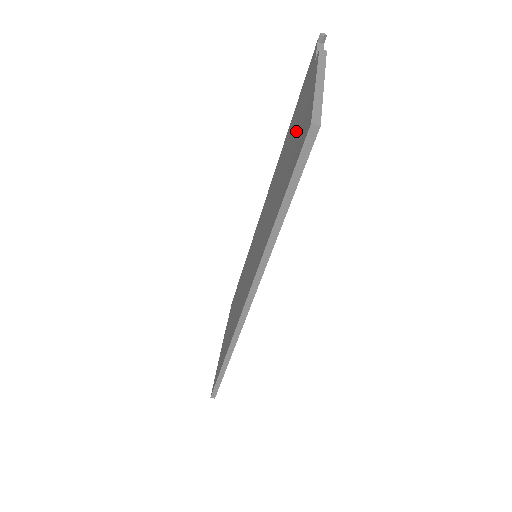
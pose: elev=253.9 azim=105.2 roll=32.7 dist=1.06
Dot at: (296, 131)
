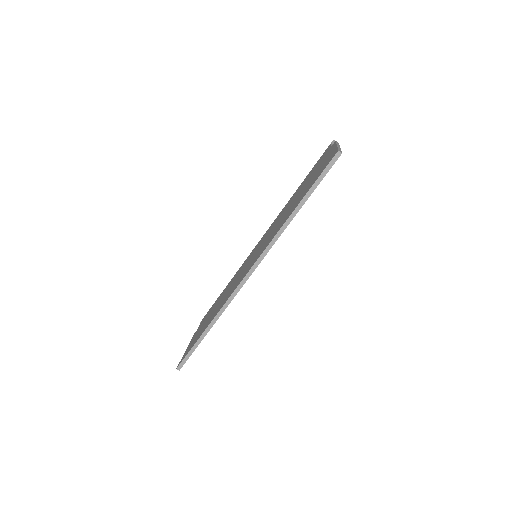
Dot at: (315, 172)
